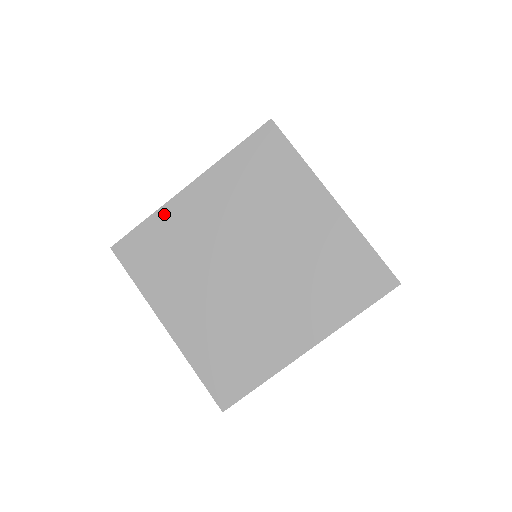
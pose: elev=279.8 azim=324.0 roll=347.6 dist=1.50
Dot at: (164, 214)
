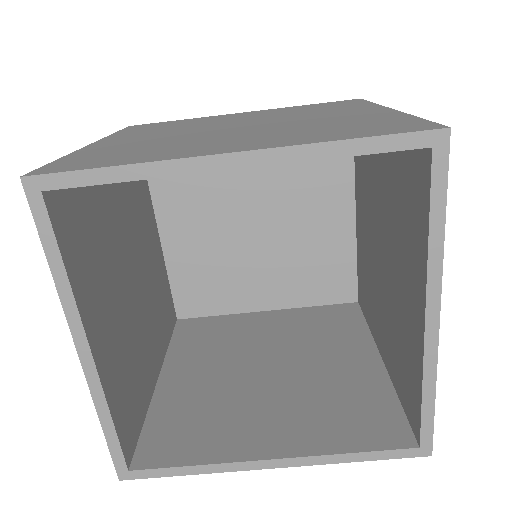
Dot at: (201, 118)
